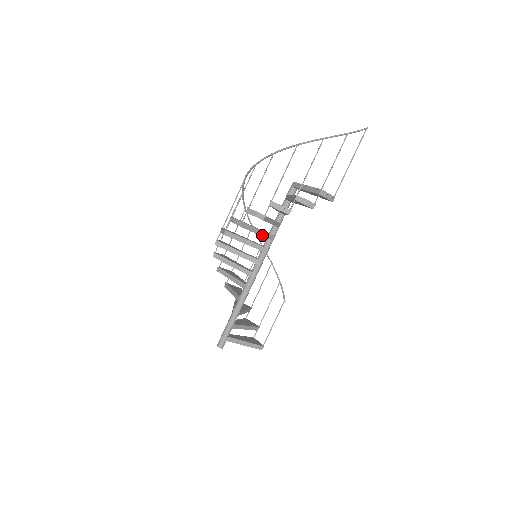
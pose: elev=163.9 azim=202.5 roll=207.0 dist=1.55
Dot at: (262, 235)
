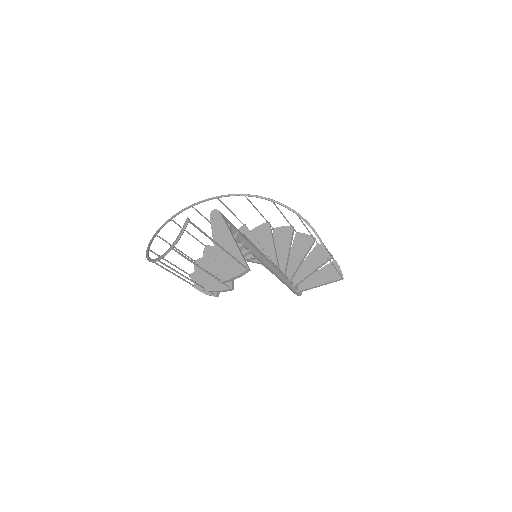
Dot at: occluded
